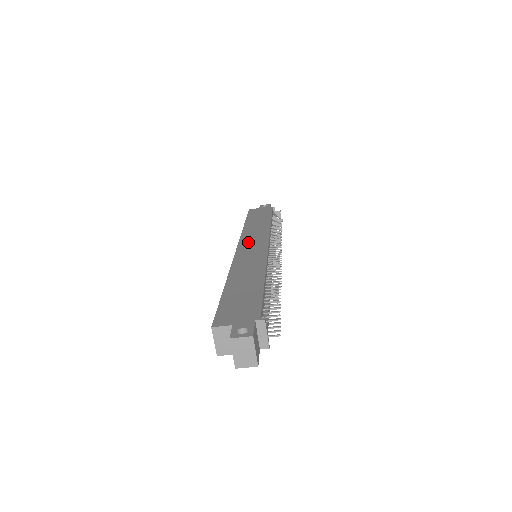
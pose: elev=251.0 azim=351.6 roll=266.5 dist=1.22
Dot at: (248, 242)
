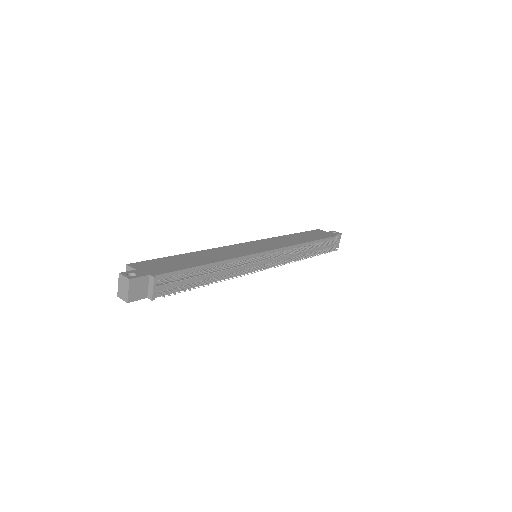
Dot at: (260, 243)
